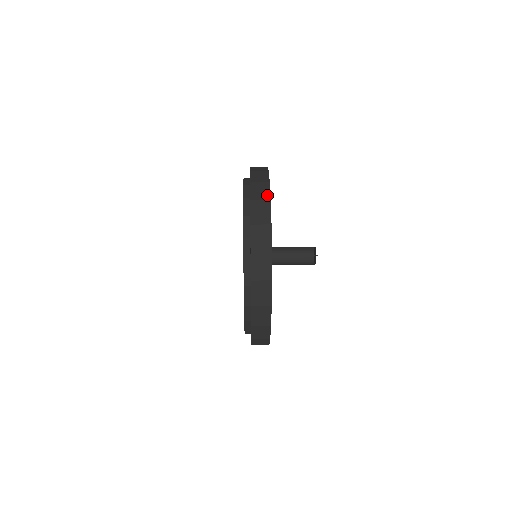
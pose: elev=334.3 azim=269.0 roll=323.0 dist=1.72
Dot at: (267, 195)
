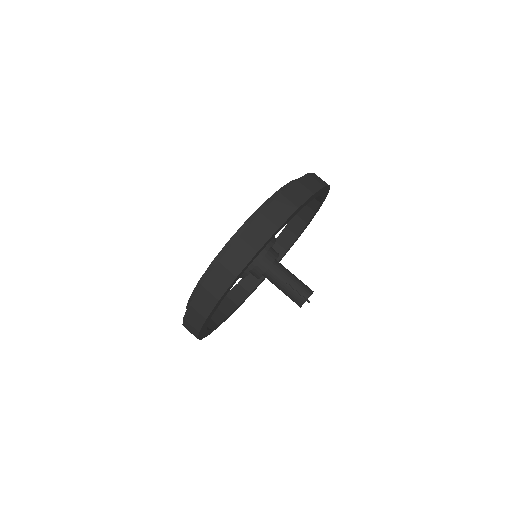
Dot at: (195, 335)
